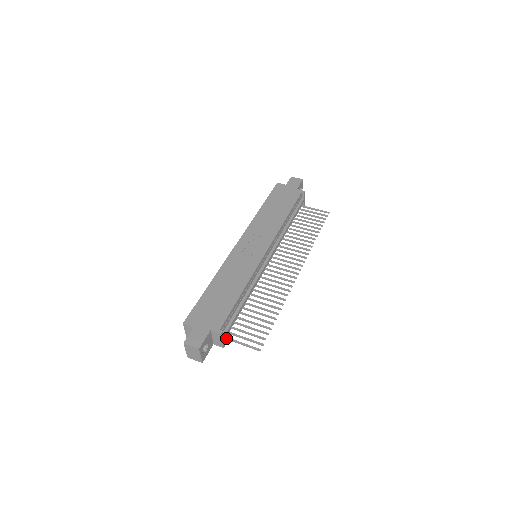
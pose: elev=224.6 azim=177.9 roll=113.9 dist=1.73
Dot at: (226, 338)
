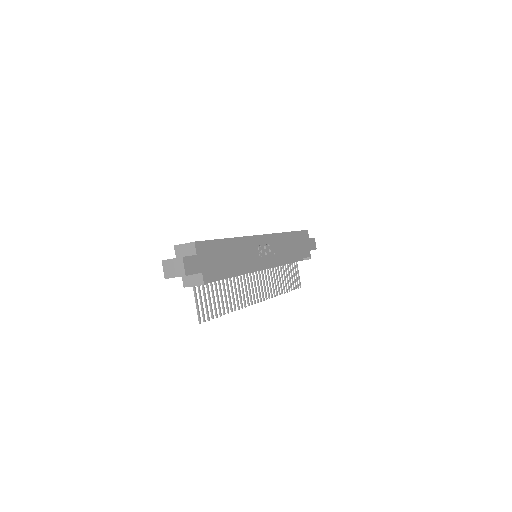
Dot at: occluded
